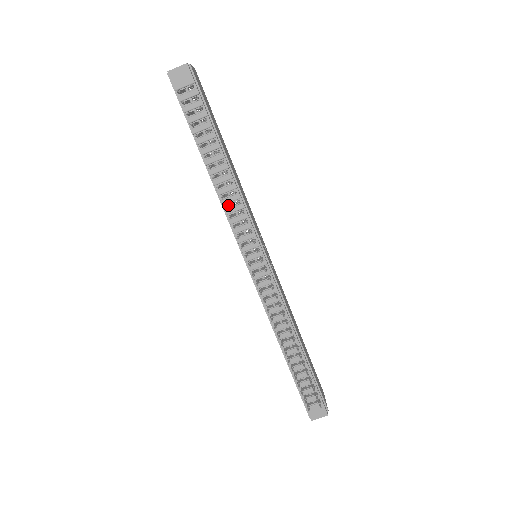
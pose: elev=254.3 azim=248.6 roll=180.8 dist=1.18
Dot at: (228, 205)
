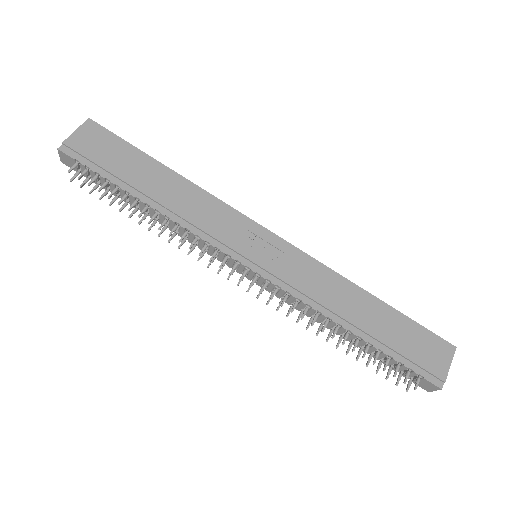
Dot at: occluded
